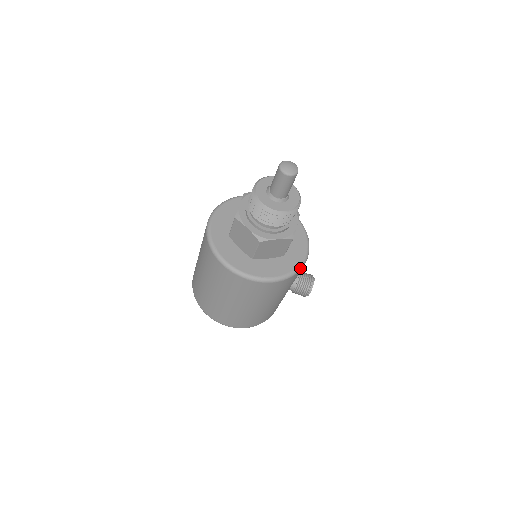
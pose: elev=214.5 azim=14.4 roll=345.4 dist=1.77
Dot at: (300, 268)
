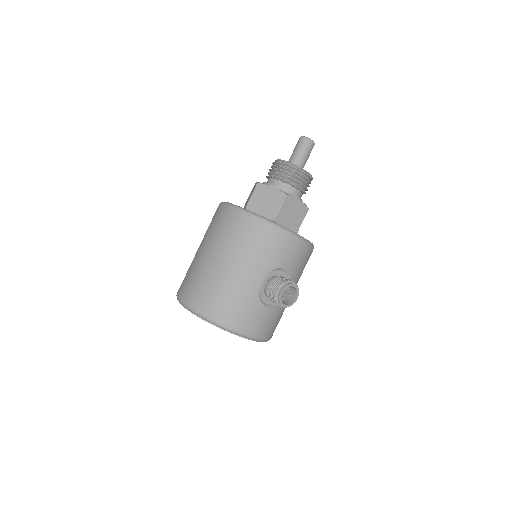
Dot at: (281, 227)
